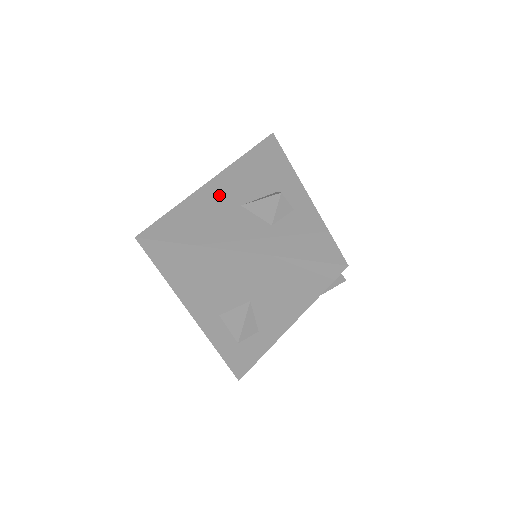
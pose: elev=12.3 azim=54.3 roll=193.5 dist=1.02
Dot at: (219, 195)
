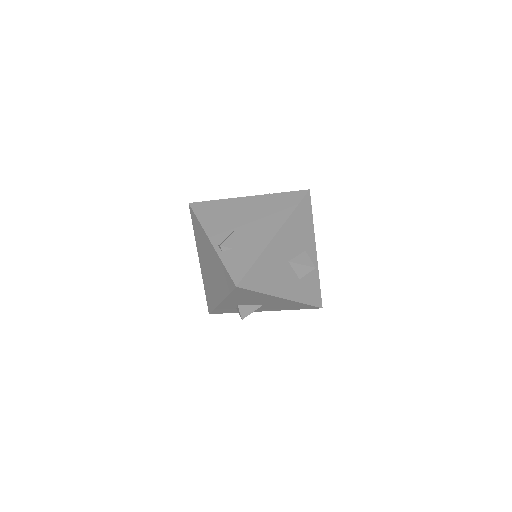
Dot at: (279, 251)
